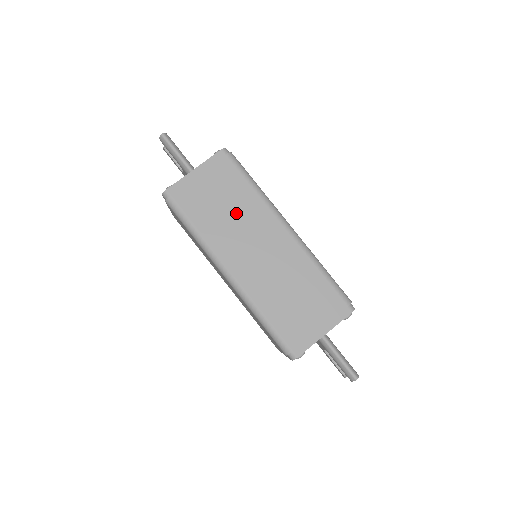
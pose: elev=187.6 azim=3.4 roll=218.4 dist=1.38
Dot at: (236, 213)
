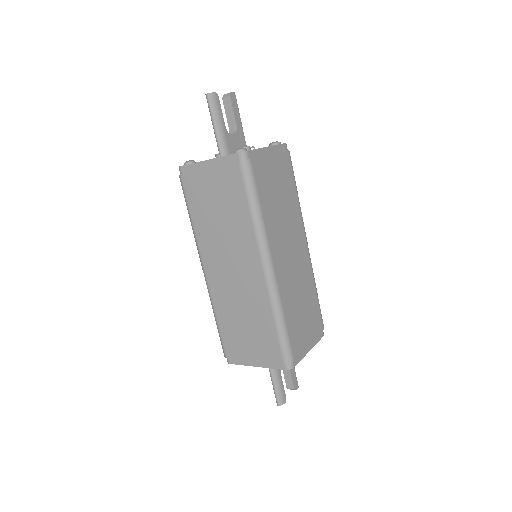
Dot at: (227, 225)
